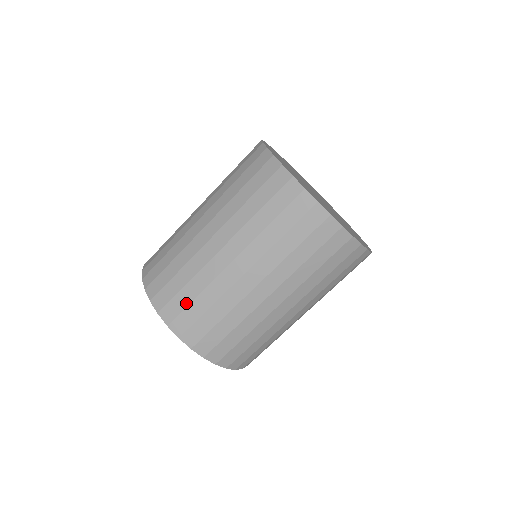
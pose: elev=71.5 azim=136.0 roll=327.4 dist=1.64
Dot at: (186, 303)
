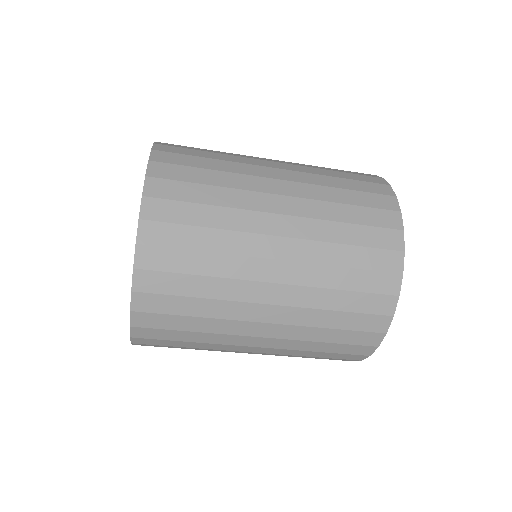
Dot at: (173, 339)
